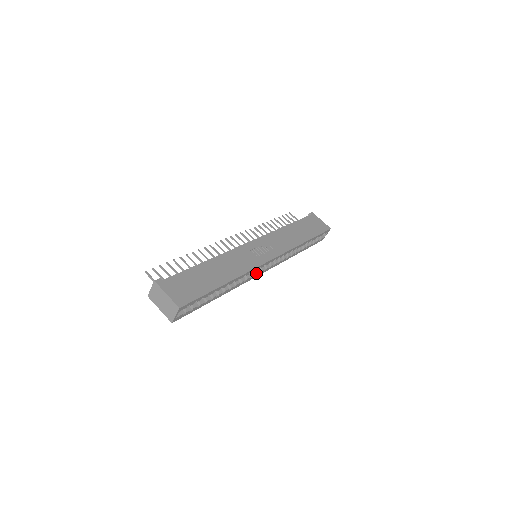
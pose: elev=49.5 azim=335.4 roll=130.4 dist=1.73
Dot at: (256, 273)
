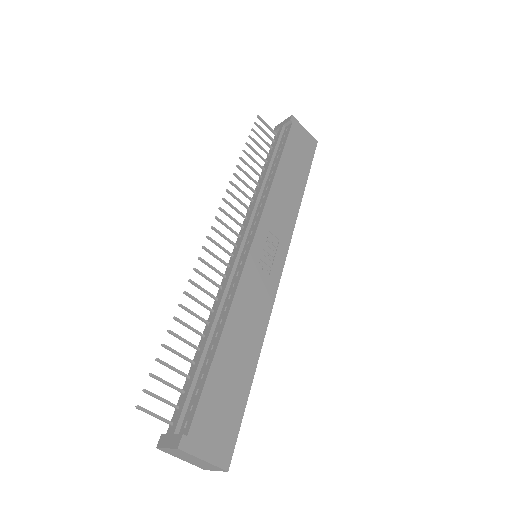
Dot at: occluded
